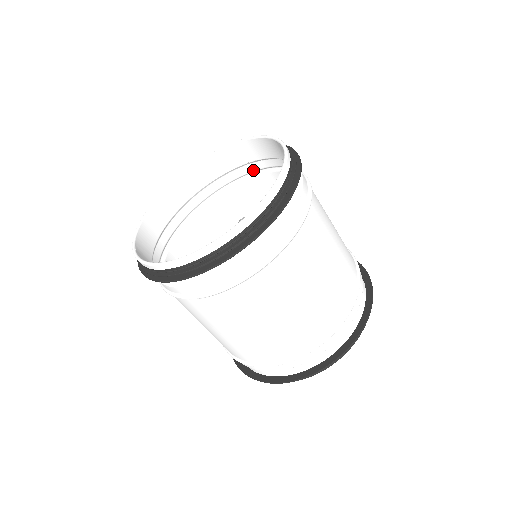
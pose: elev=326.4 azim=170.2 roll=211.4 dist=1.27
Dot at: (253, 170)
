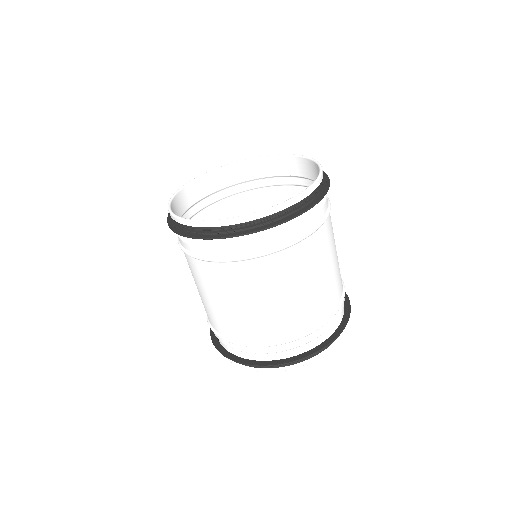
Dot at: (252, 187)
